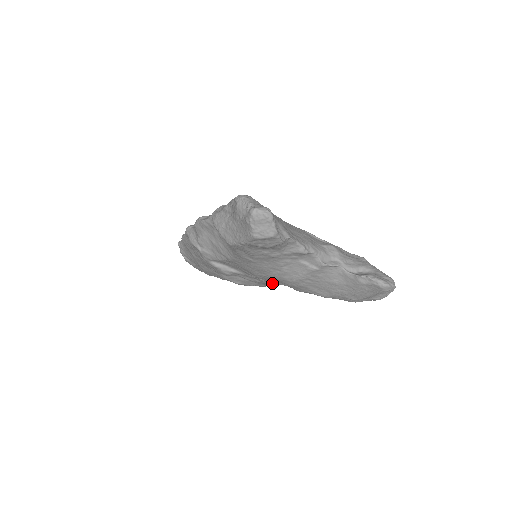
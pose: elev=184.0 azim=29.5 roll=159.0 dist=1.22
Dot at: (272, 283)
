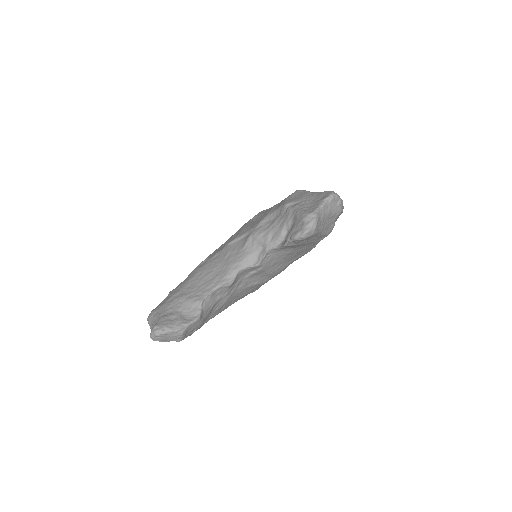
Dot at: occluded
